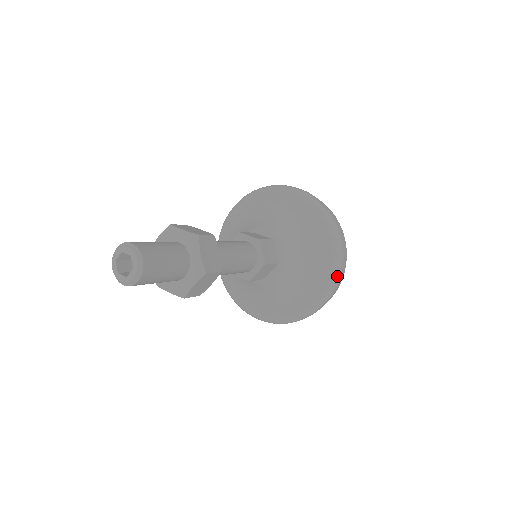
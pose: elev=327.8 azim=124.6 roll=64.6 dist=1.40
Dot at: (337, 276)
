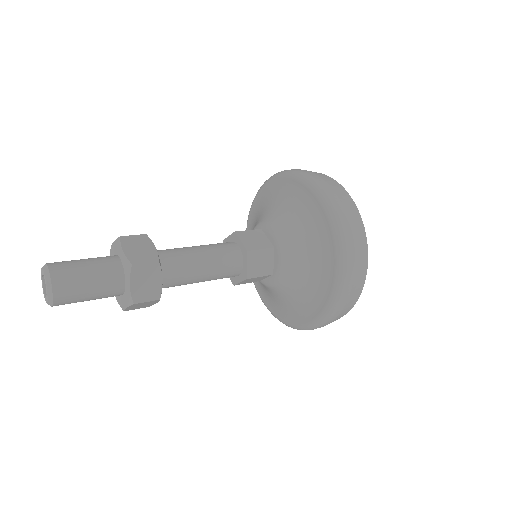
Dot at: (335, 310)
